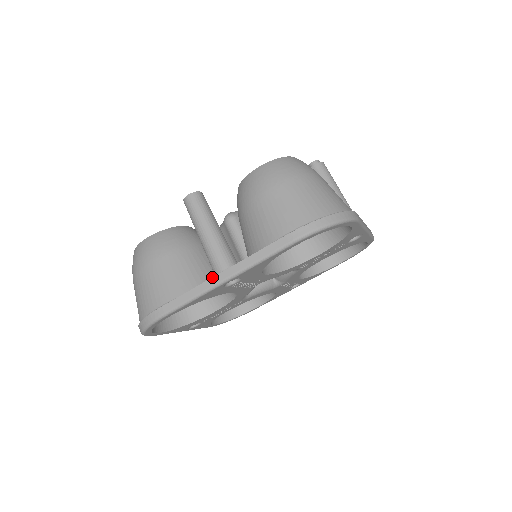
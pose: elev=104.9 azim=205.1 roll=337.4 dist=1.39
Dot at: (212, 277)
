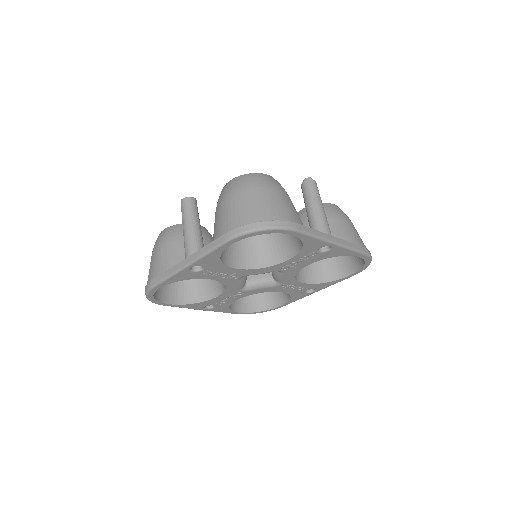
Dot at: (180, 262)
